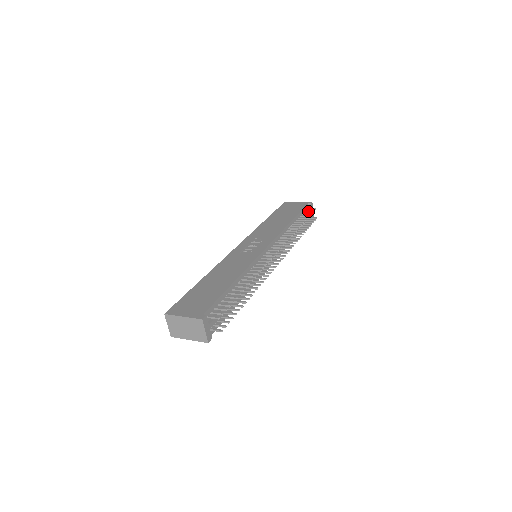
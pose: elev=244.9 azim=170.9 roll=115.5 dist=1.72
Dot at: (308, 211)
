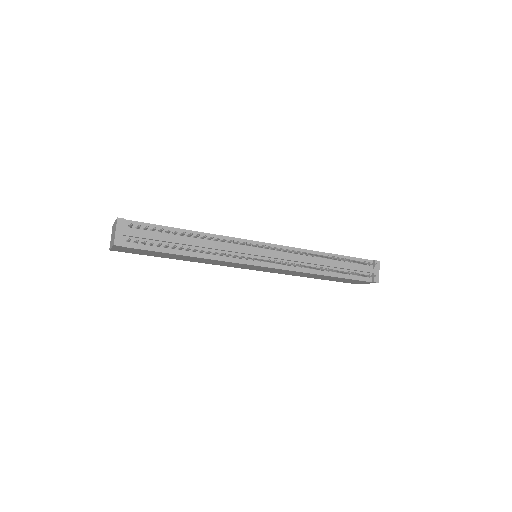
Dot at: (370, 268)
